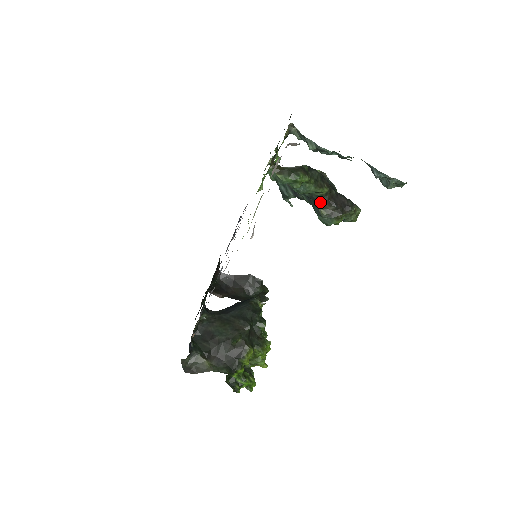
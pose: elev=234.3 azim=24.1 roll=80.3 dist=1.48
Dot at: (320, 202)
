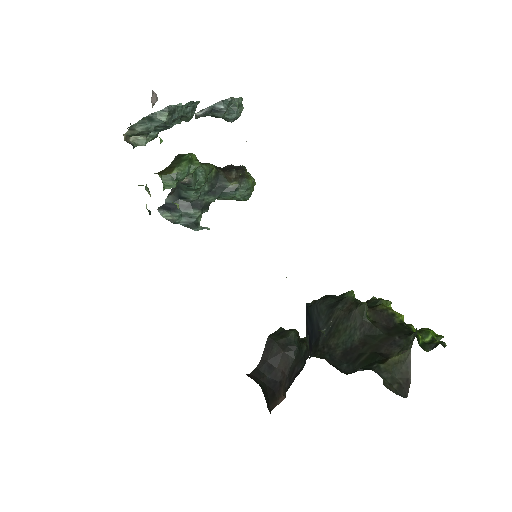
Dot at: (222, 180)
